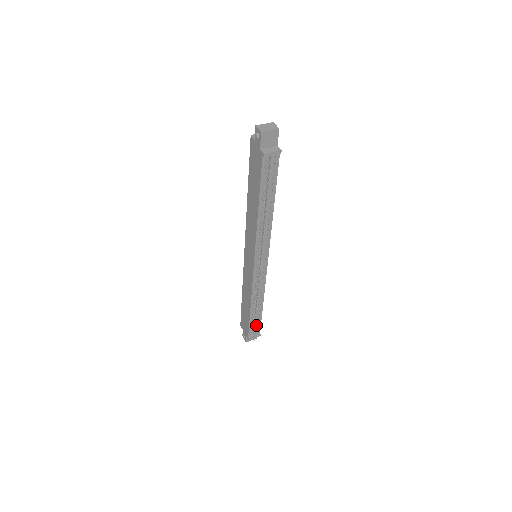
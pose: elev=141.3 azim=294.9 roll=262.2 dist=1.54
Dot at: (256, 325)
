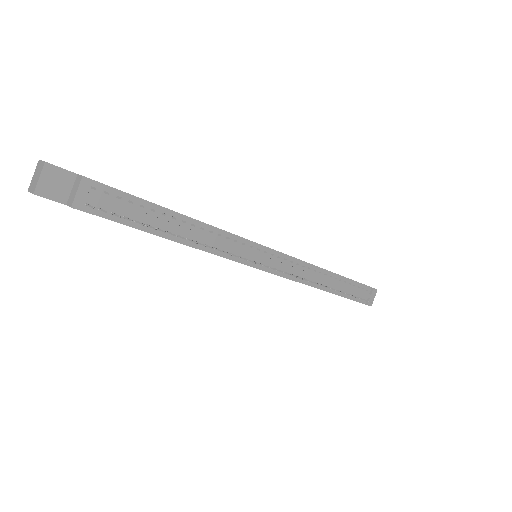
Dot at: (355, 291)
